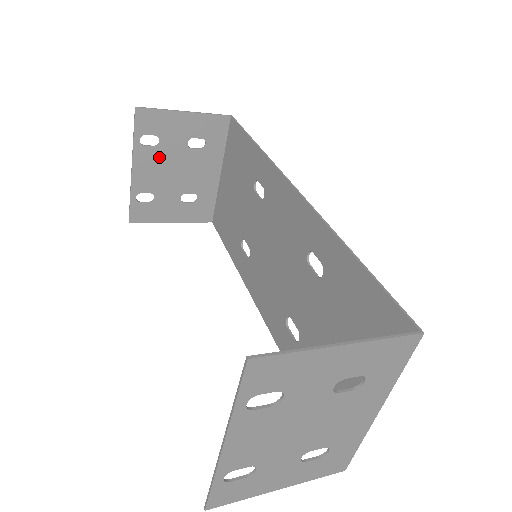
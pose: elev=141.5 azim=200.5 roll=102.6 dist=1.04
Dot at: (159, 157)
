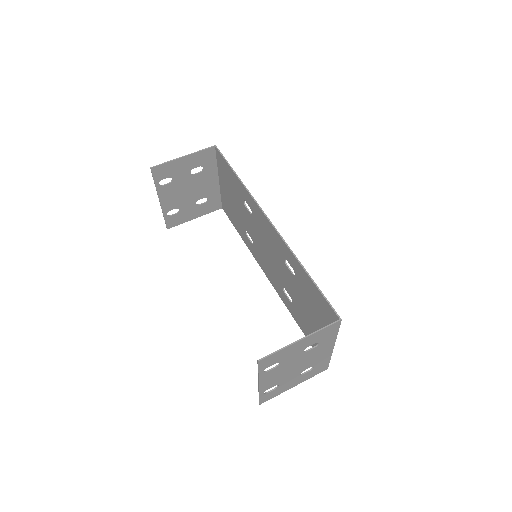
Dot at: (175, 188)
